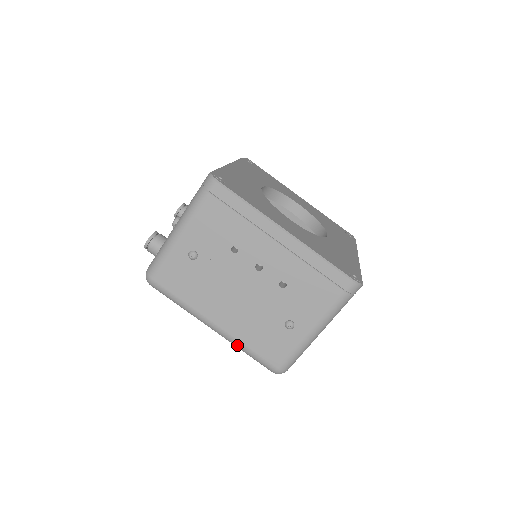
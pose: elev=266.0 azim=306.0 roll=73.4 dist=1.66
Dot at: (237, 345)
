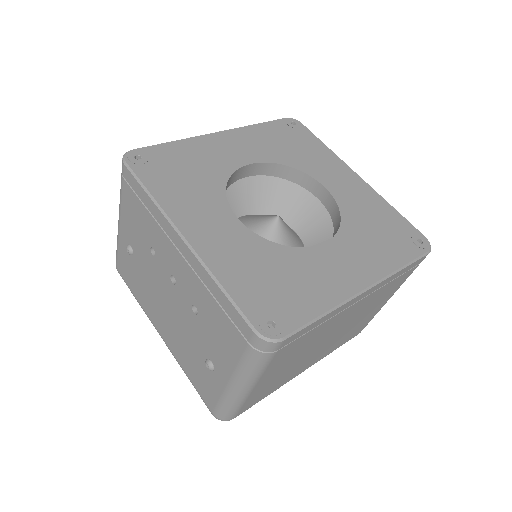
Dot at: occluded
